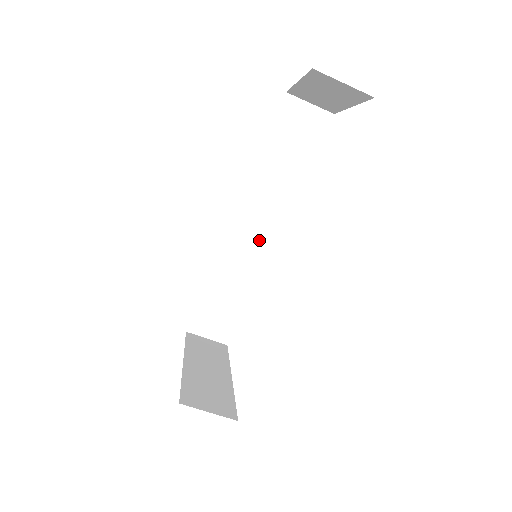
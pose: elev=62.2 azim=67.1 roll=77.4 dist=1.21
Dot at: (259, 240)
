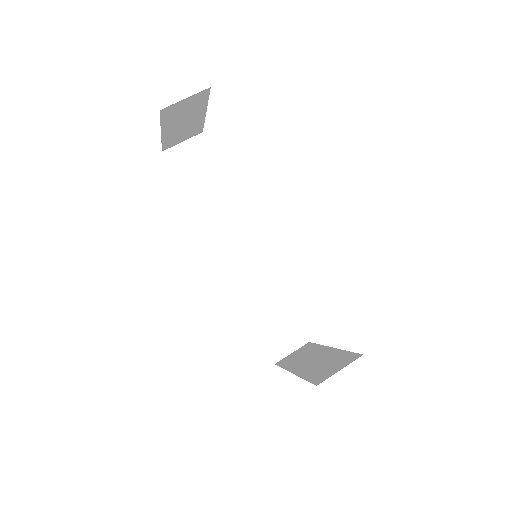
Dot at: (248, 250)
